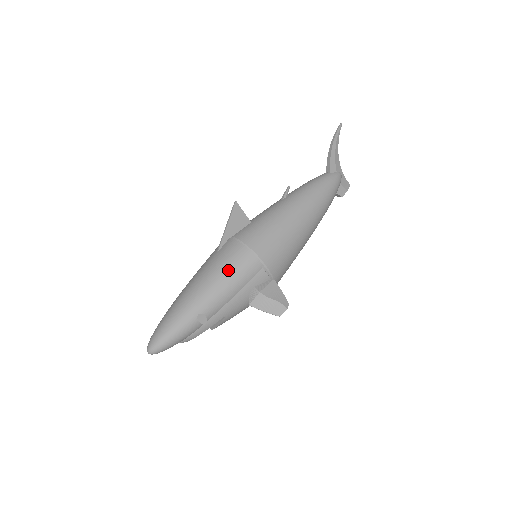
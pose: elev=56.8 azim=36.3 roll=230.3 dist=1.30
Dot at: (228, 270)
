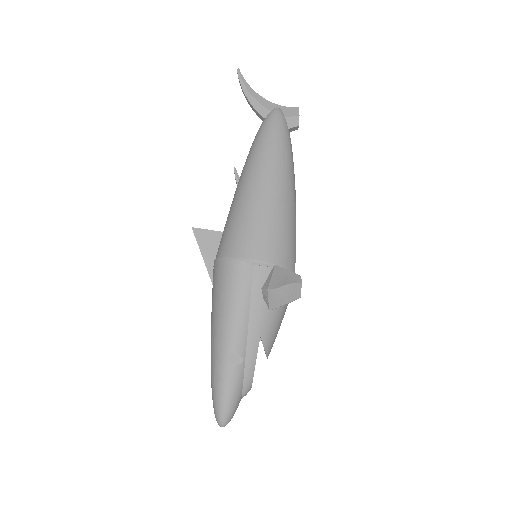
Dot at: (223, 295)
